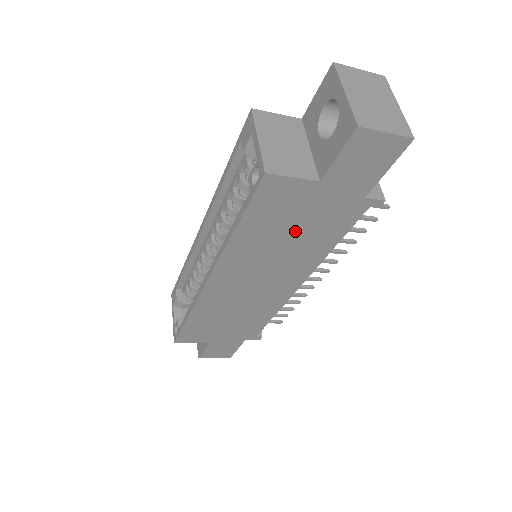
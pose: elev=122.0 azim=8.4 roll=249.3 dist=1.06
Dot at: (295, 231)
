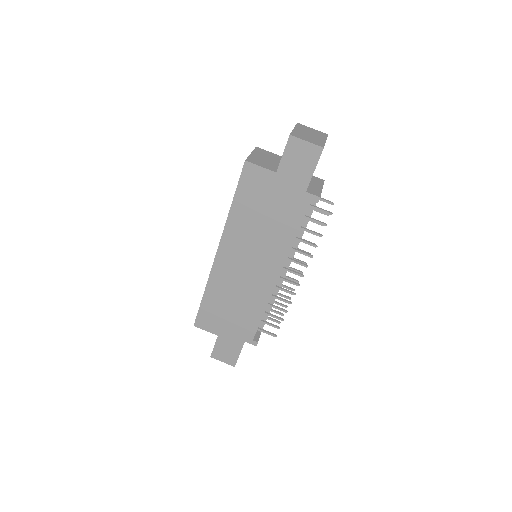
Dot at: (267, 214)
